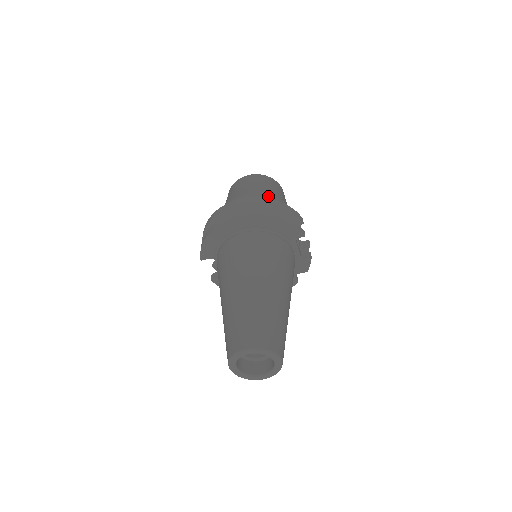
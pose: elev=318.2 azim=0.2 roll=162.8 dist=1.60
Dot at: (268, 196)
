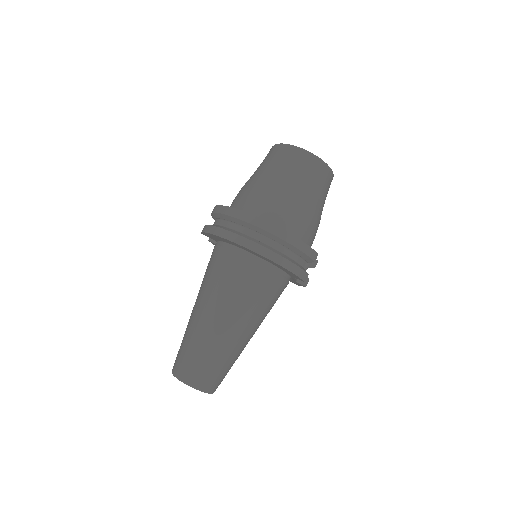
Dot at: (299, 210)
